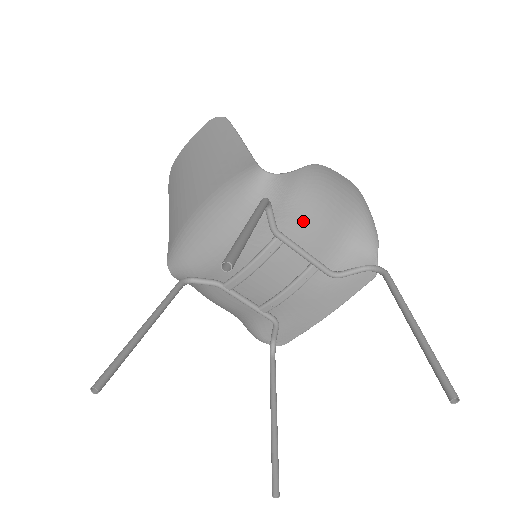
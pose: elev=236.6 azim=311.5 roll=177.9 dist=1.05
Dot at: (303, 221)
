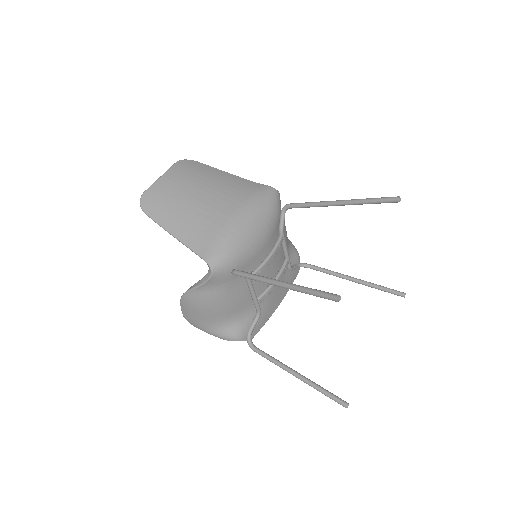
Dot at: (284, 228)
